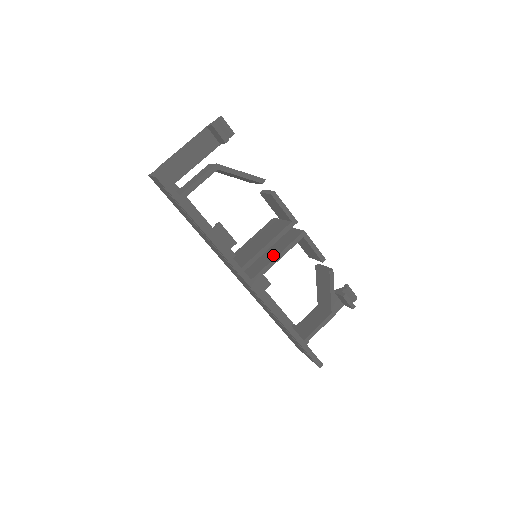
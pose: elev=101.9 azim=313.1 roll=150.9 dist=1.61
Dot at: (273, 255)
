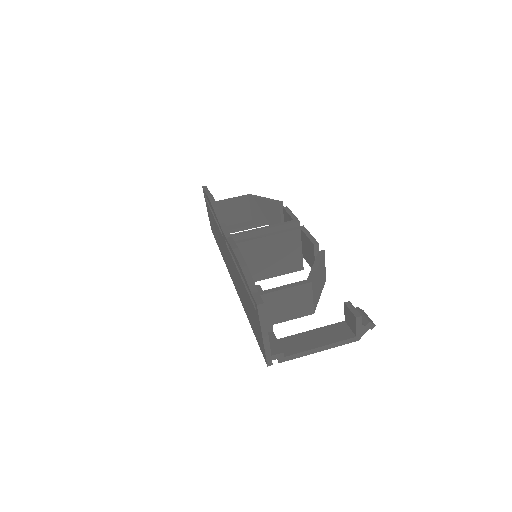
Dot at: occluded
